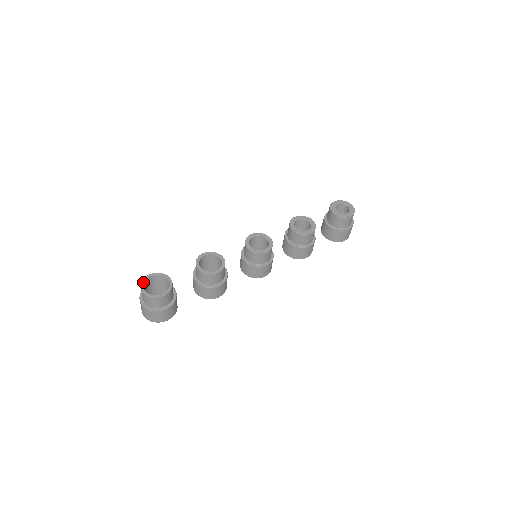
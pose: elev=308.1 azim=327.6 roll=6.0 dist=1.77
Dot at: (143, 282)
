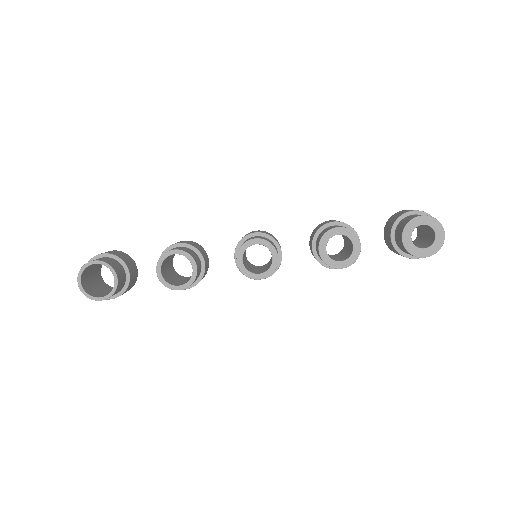
Dot at: (82, 271)
